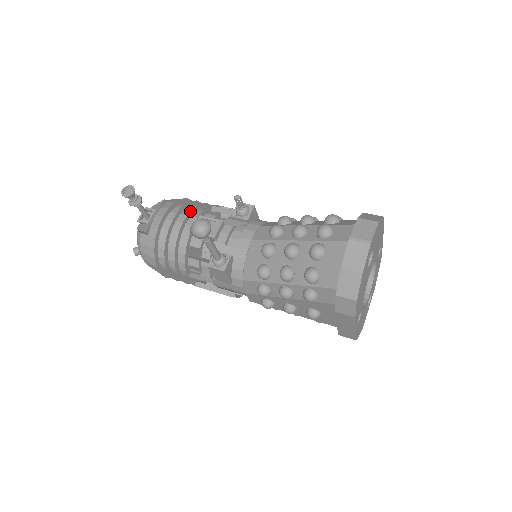
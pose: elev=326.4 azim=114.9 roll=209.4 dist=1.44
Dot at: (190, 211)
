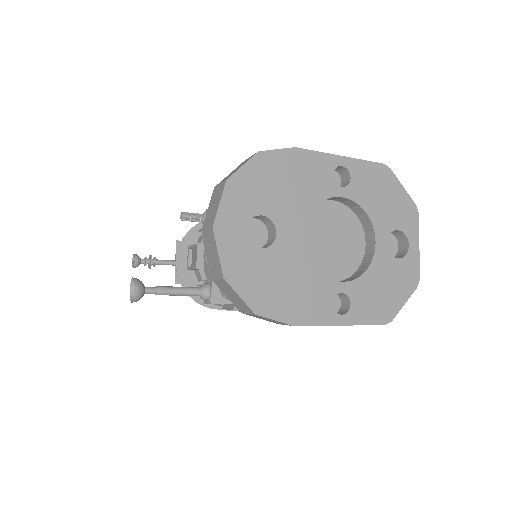
Dot at: (186, 244)
